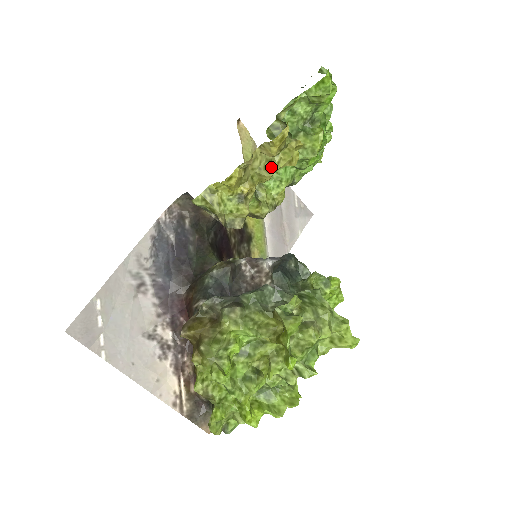
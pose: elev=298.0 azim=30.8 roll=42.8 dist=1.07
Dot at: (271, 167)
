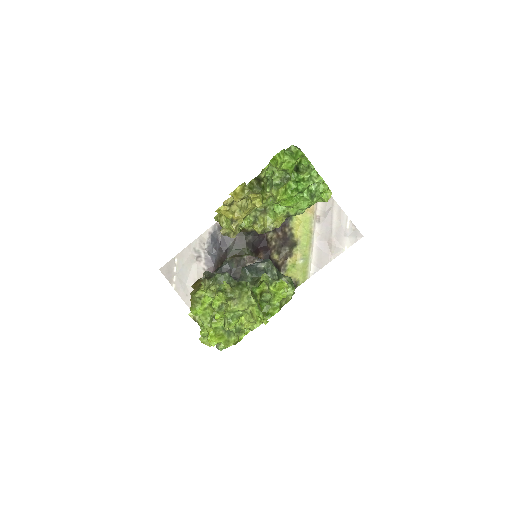
Dot at: (247, 206)
